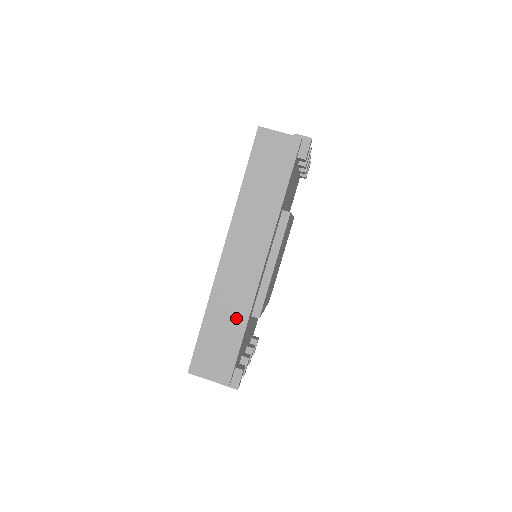
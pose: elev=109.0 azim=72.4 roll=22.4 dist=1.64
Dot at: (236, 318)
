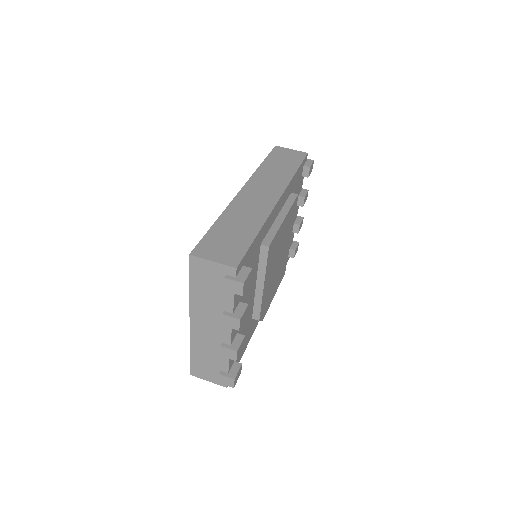
Dot at: (250, 224)
